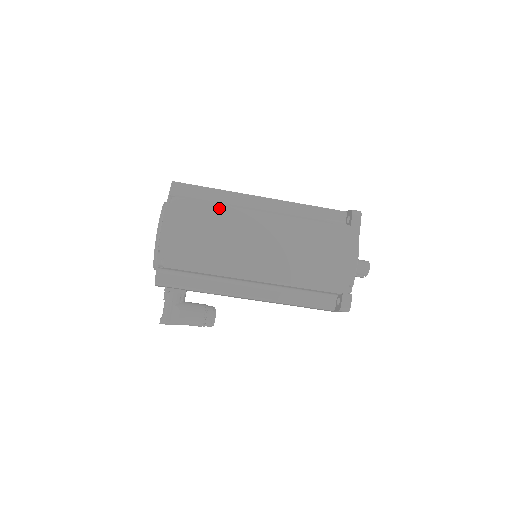
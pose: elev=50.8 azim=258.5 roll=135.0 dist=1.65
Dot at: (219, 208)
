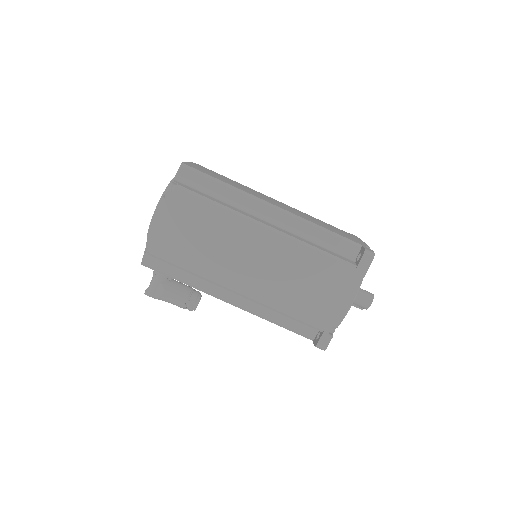
Dot at: (219, 211)
